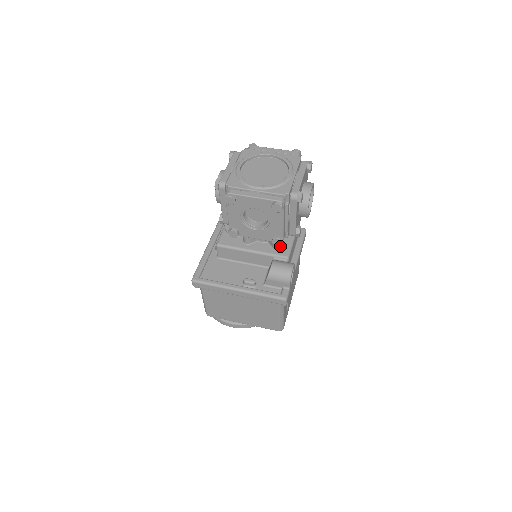
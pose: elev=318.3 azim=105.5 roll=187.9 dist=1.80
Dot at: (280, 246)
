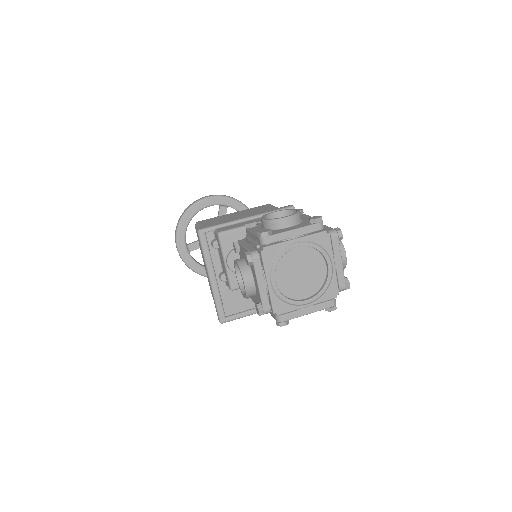
Dot at: occluded
